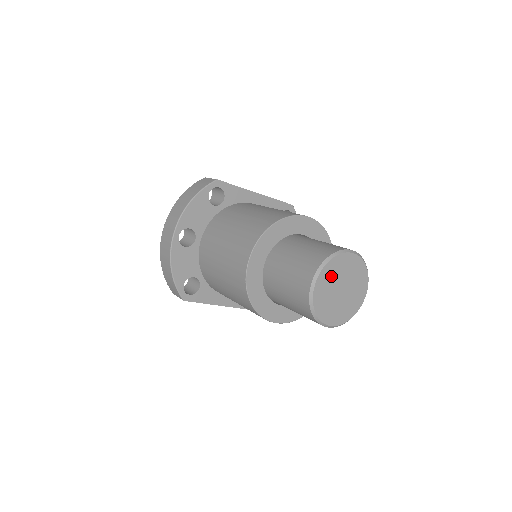
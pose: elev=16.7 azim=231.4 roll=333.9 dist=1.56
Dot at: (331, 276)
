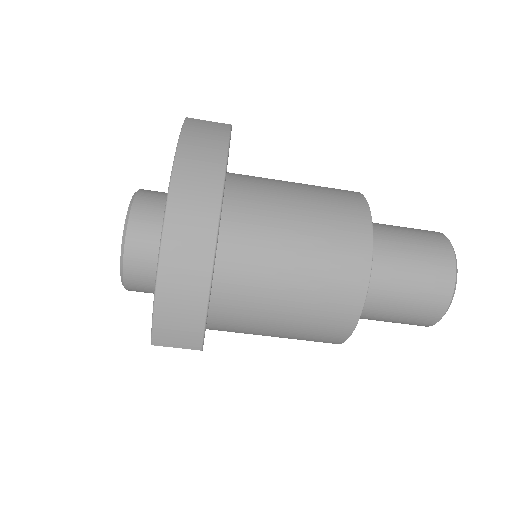
Dot at: occluded
